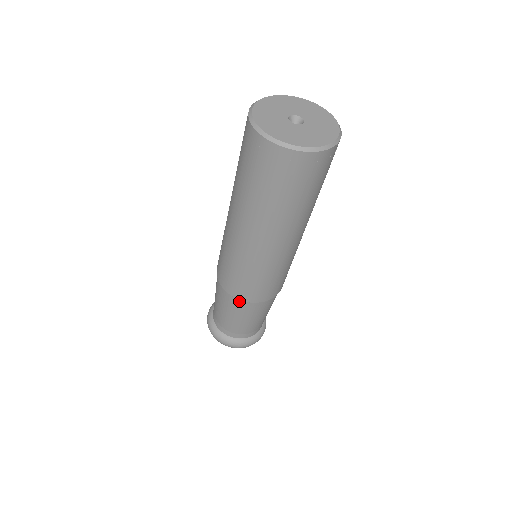
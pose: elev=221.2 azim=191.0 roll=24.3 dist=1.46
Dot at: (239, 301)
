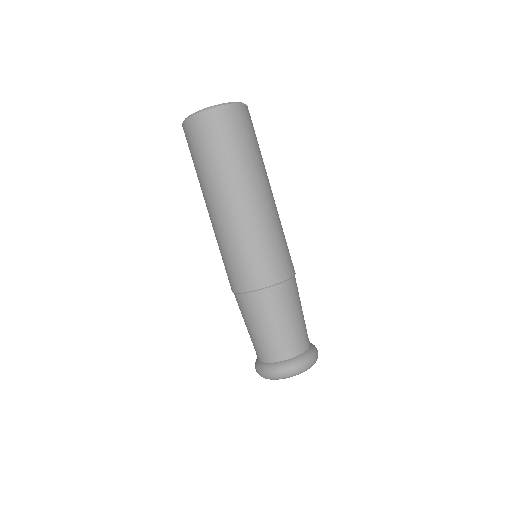
Dot at: (249, 295)
